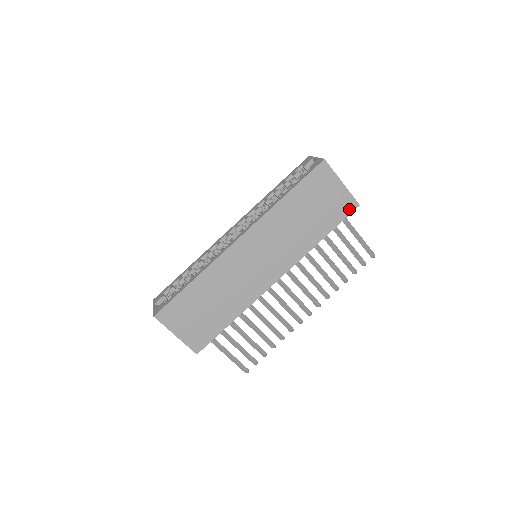
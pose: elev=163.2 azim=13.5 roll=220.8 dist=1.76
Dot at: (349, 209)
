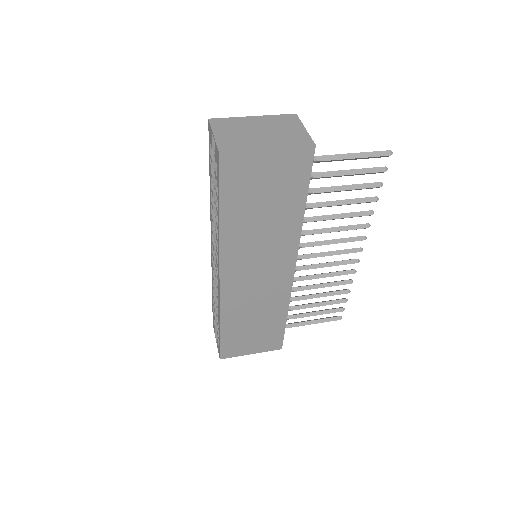
Dot at: (306, 161)
